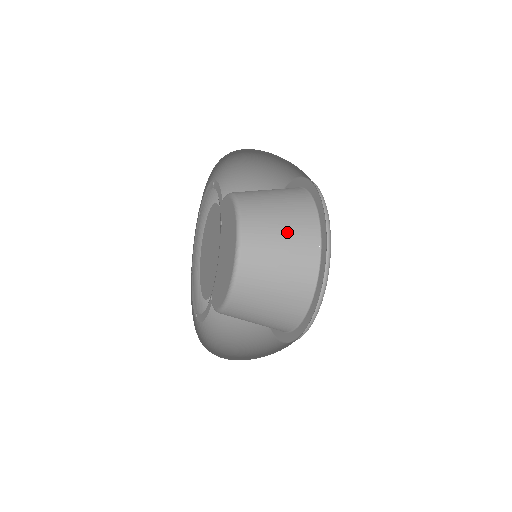
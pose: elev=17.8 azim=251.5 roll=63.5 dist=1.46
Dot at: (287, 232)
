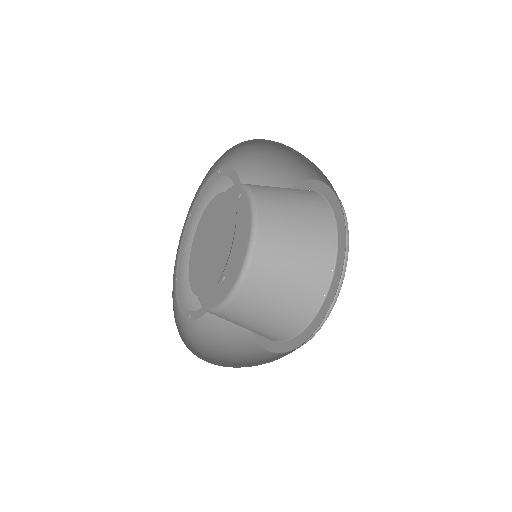
Dot at: (303, 217)
